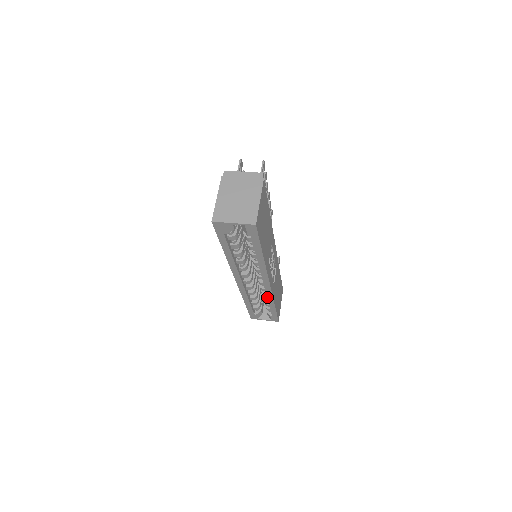
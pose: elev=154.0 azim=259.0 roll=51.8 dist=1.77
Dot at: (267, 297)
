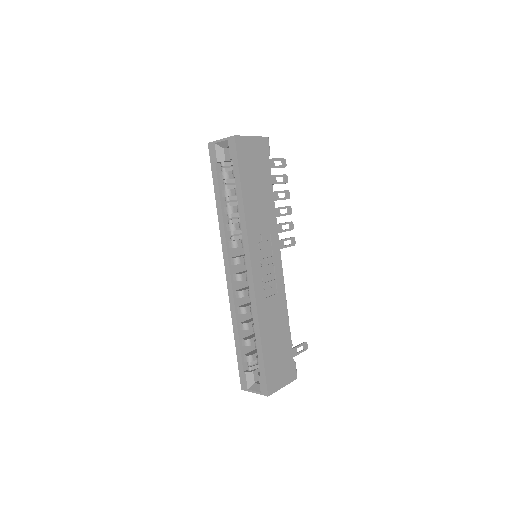
Dot at: (252, 309)
